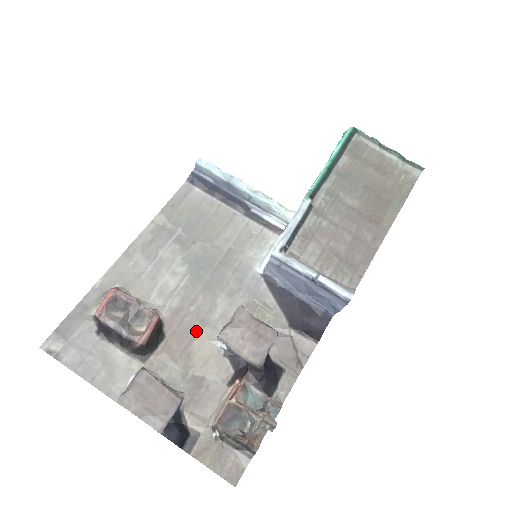
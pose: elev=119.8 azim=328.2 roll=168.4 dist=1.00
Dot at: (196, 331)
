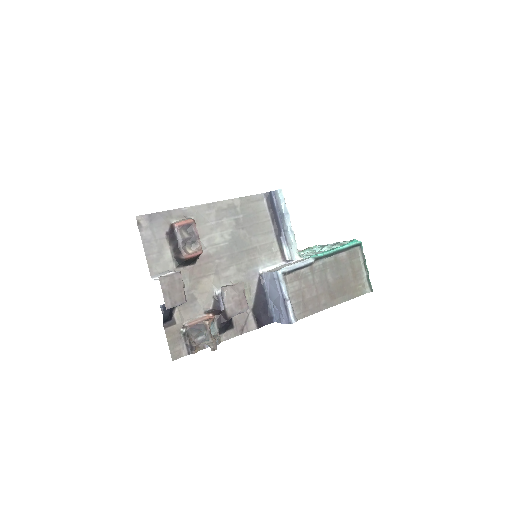
Dot at: (210, 274)
